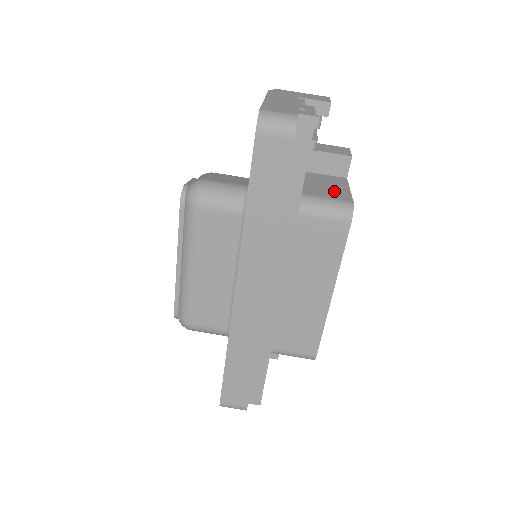
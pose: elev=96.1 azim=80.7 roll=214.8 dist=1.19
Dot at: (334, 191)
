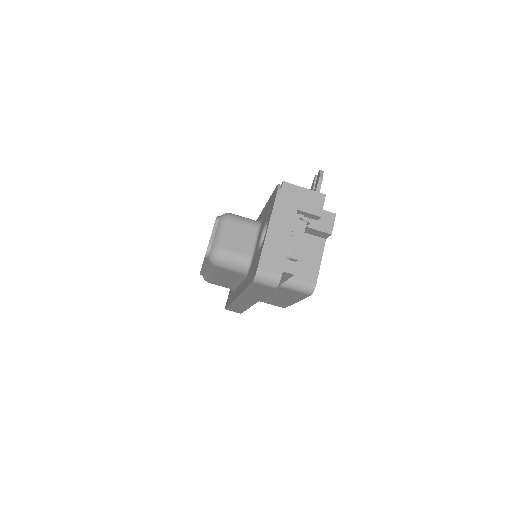
Dot at: (308, 267)
